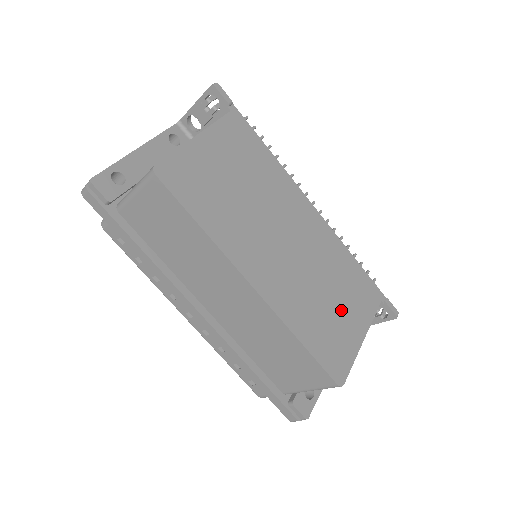
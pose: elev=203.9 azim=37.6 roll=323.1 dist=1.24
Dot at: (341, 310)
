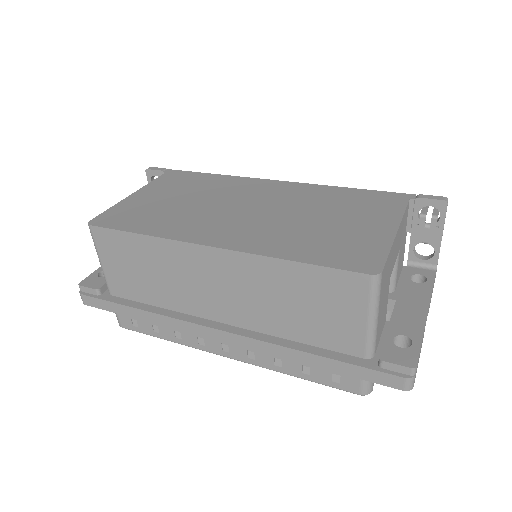
Dot at: (347, 223)
